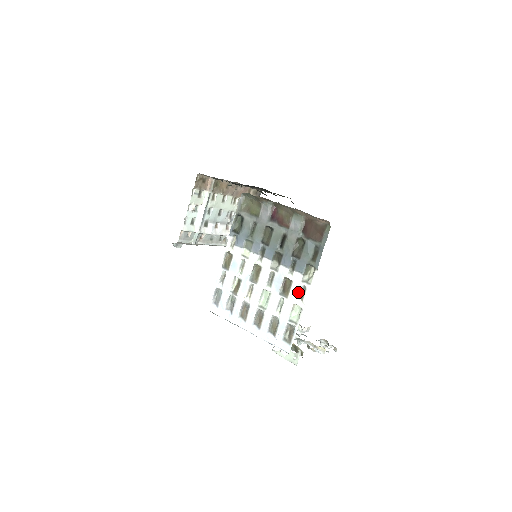
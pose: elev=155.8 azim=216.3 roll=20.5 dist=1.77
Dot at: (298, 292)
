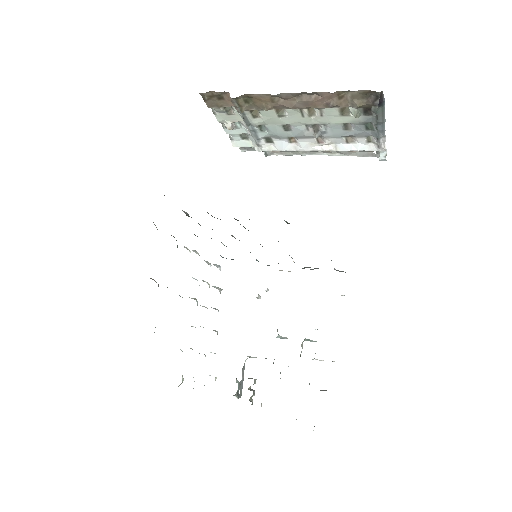
Dot at: occluded
